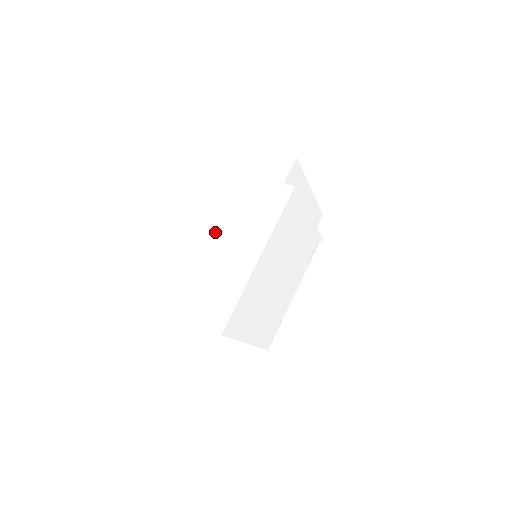
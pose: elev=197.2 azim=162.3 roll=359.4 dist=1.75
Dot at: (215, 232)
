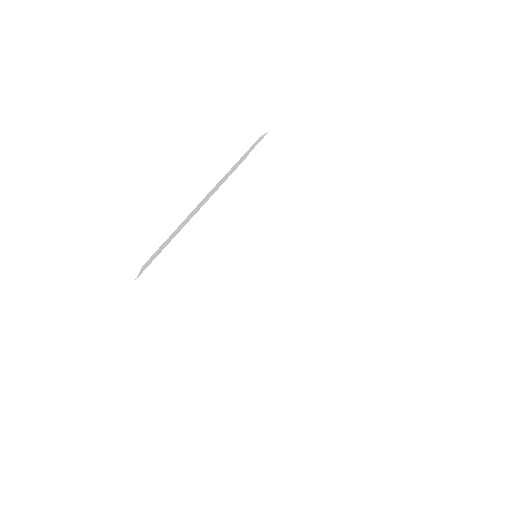
Dot at: occluded
